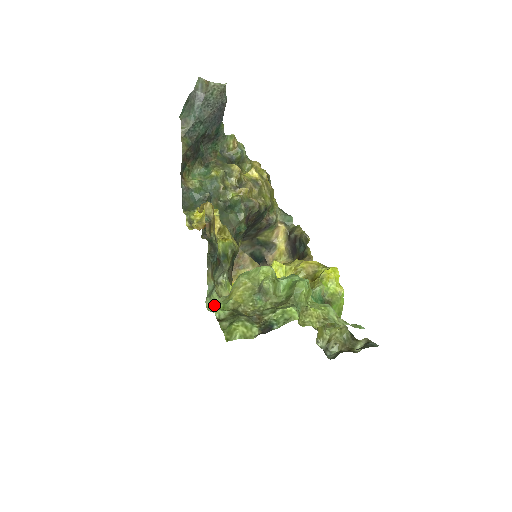
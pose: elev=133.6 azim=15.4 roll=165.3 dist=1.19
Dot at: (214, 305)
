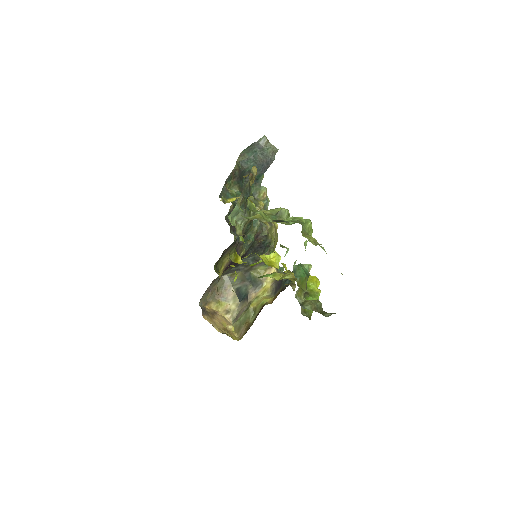
Dot at: occluded
